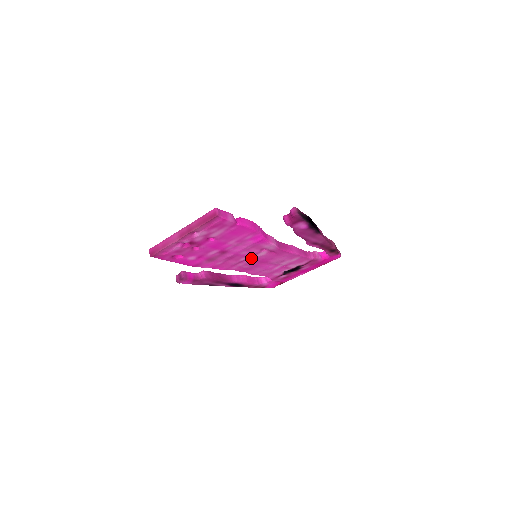
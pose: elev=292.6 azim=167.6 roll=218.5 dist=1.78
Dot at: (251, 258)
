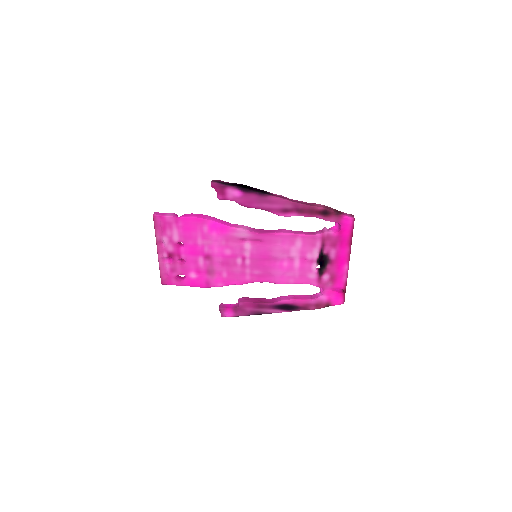
Dot at: (246, 257)
